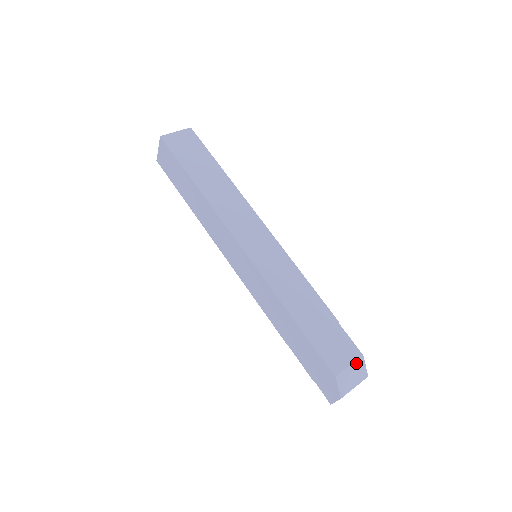
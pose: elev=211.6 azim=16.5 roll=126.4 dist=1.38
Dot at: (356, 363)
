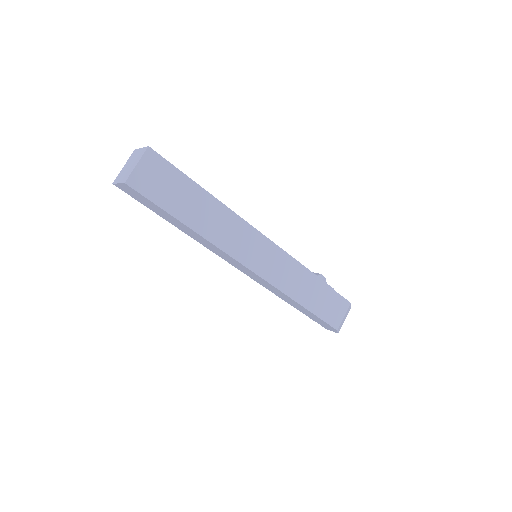
Dot at: (347, 311)
